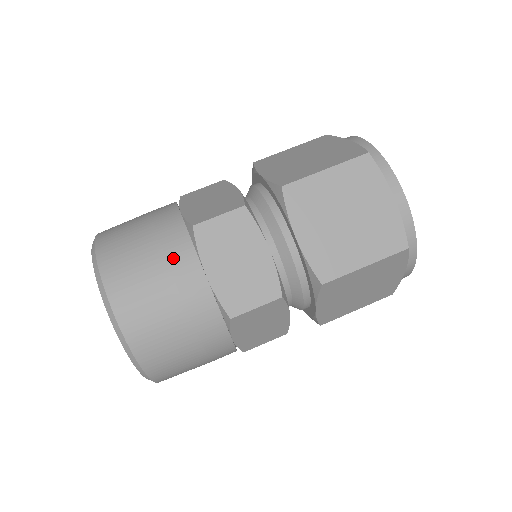
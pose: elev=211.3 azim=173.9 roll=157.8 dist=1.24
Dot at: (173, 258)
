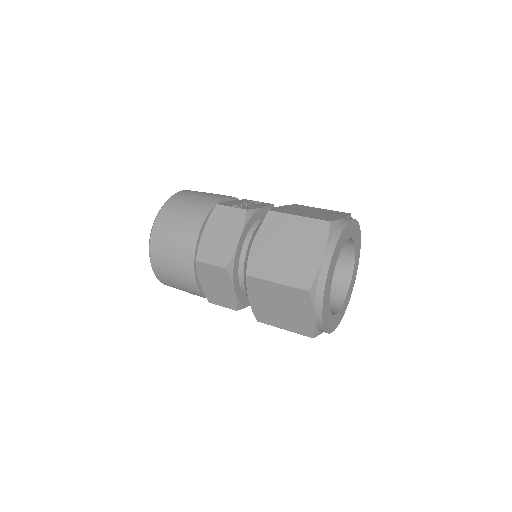
Dot at: (183, 268)
